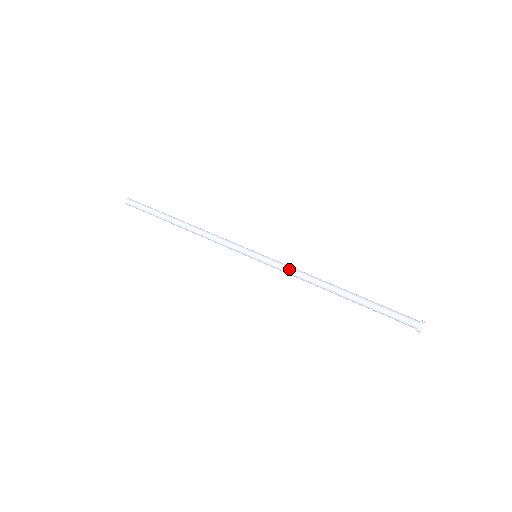
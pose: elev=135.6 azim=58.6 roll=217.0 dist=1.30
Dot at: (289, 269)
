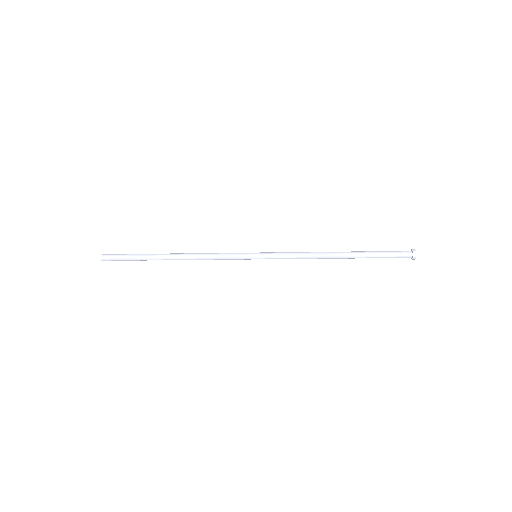
Dot at: (291, 254)
